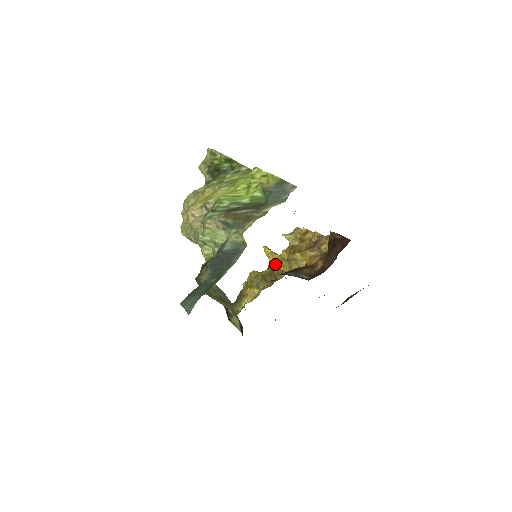
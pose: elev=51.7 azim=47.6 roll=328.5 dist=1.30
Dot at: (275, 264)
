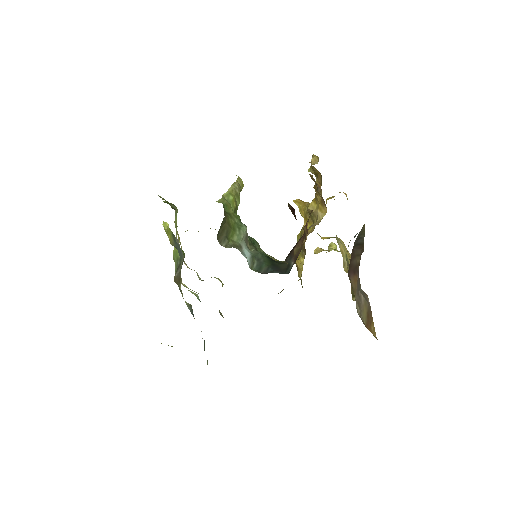
Dot at: (304, 222)
